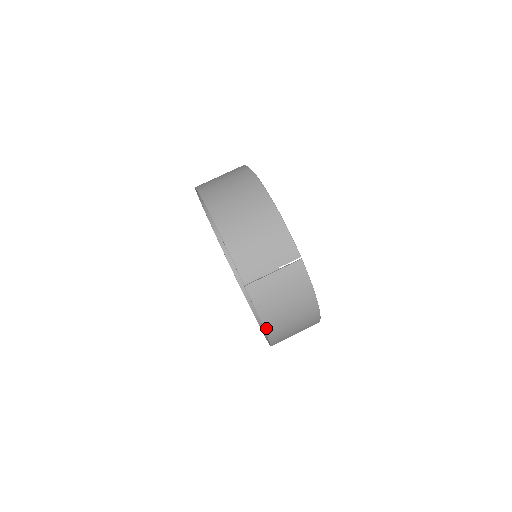
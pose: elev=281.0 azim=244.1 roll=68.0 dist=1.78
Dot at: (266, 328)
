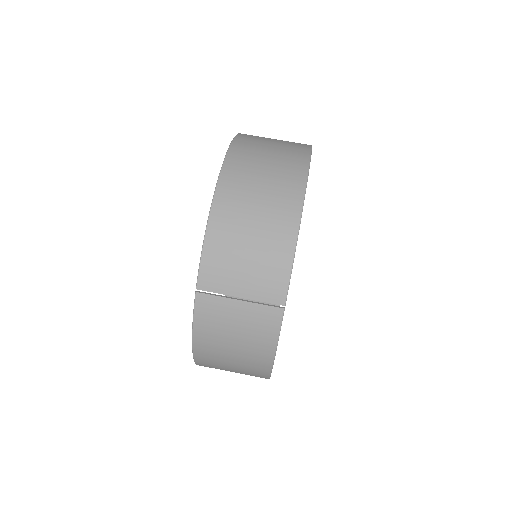
Dot at: (195, 350)
